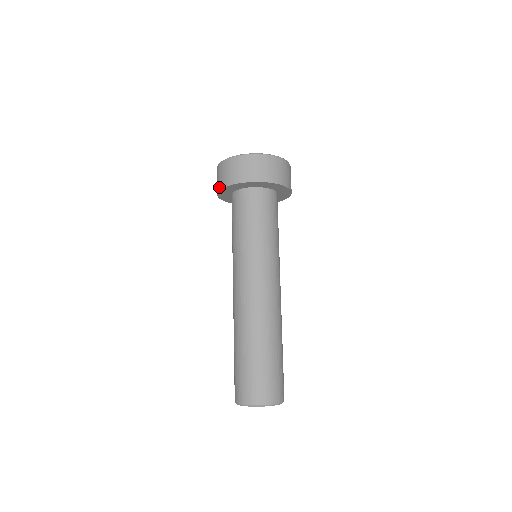
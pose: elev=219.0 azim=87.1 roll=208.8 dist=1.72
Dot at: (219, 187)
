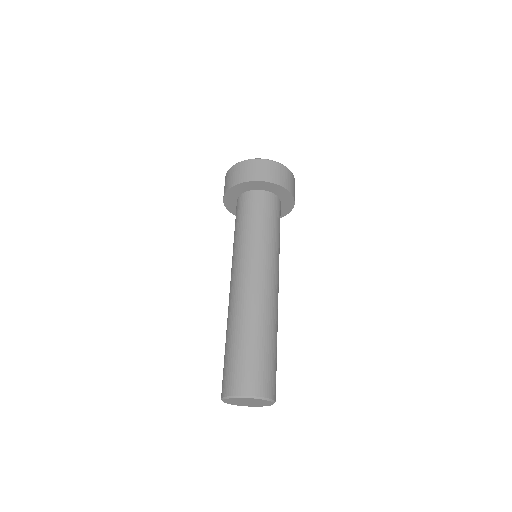
Dot at: occluded
